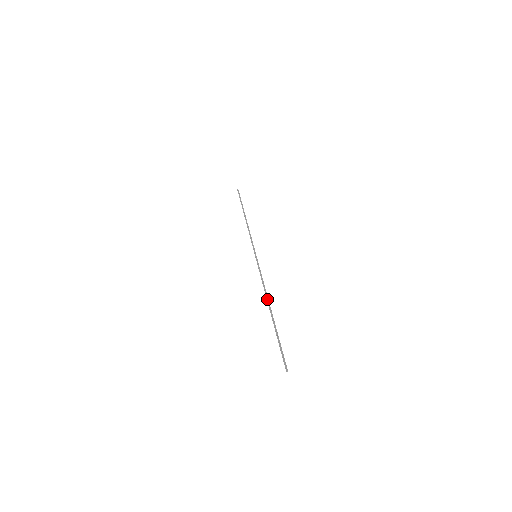
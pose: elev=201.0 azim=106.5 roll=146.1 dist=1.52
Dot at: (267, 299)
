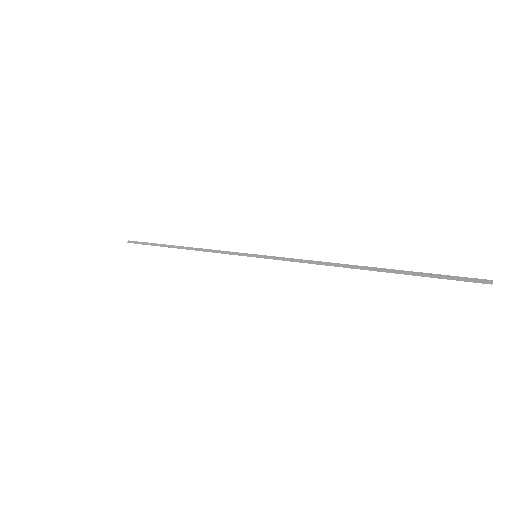
Dot at: (341, 266)
